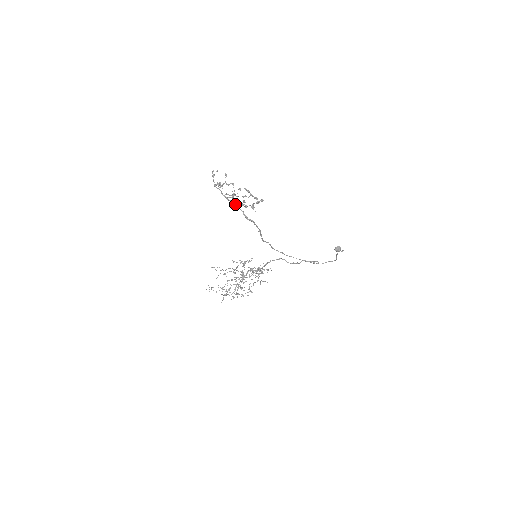
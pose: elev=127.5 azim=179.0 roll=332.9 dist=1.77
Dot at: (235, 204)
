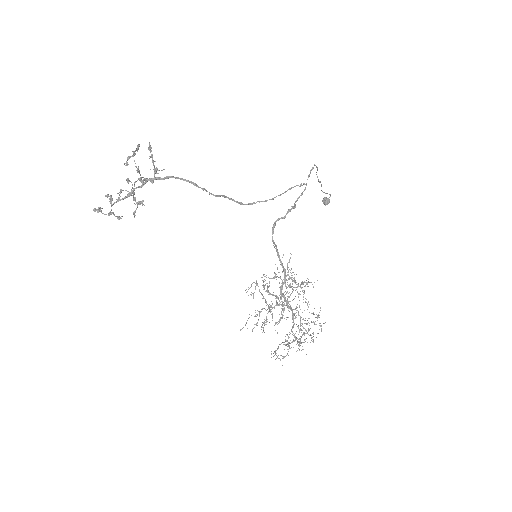
Dot at: (136, 187)
